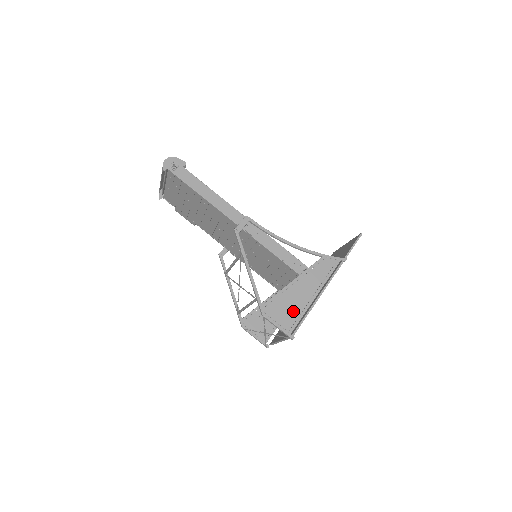
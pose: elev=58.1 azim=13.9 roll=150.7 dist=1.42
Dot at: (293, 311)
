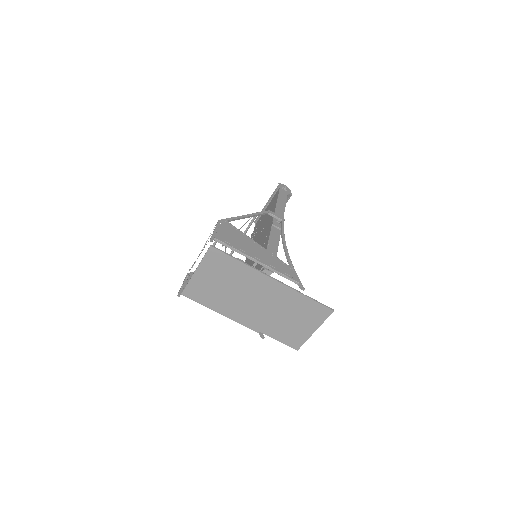
Dot at: (234, 241)
